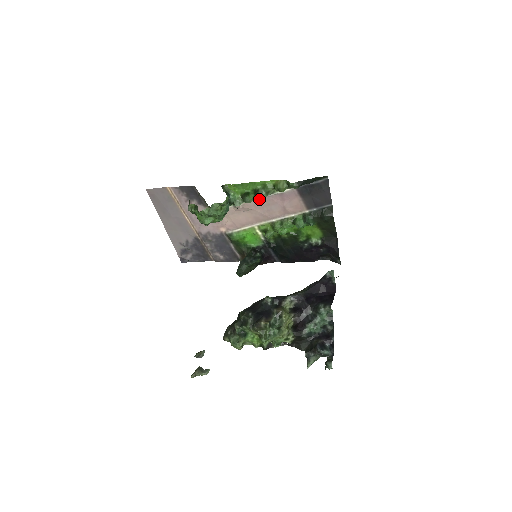
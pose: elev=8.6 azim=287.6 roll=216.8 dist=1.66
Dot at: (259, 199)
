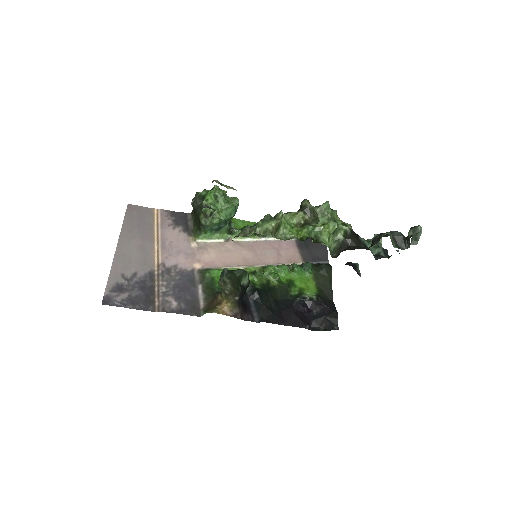
Dot at: occluded
